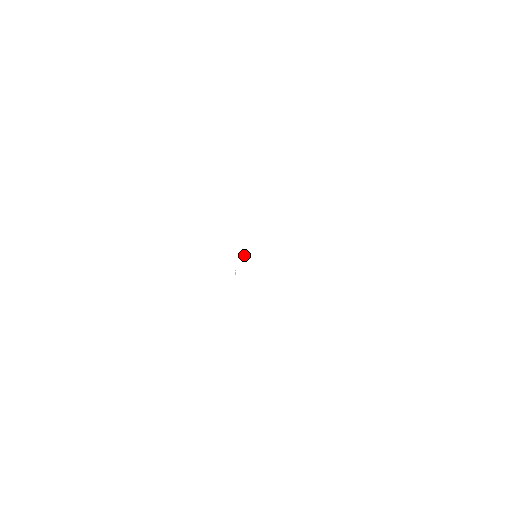
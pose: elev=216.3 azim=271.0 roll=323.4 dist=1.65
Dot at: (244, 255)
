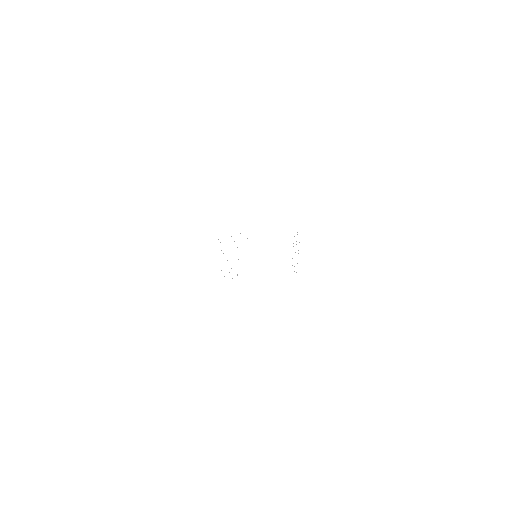
Dot at: occluded
